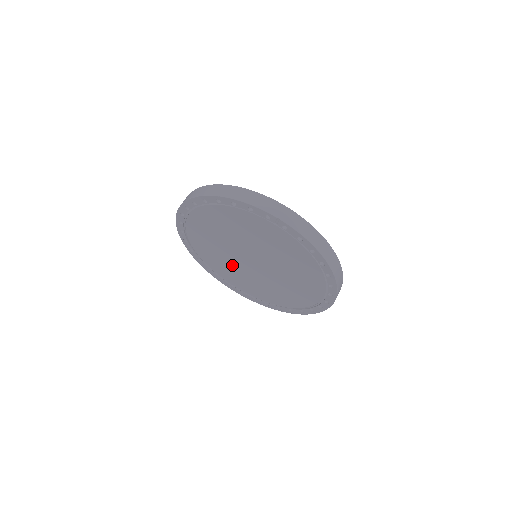
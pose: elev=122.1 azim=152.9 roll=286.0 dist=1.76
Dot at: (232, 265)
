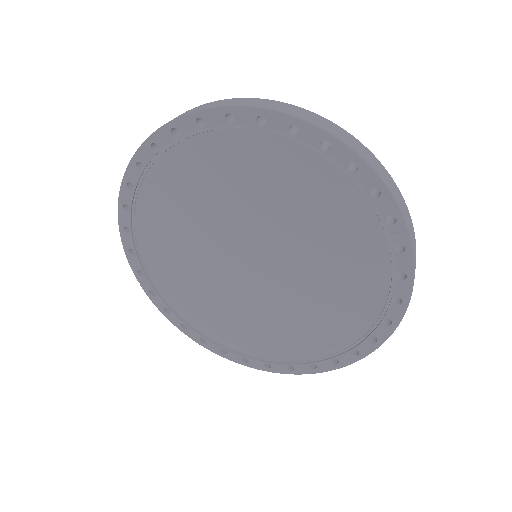
Dot at: (195, 248)
